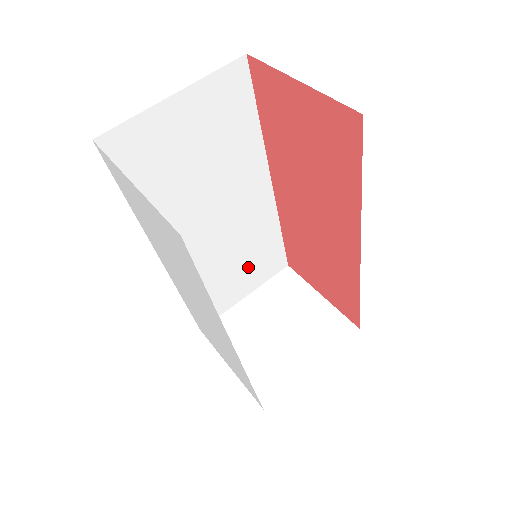
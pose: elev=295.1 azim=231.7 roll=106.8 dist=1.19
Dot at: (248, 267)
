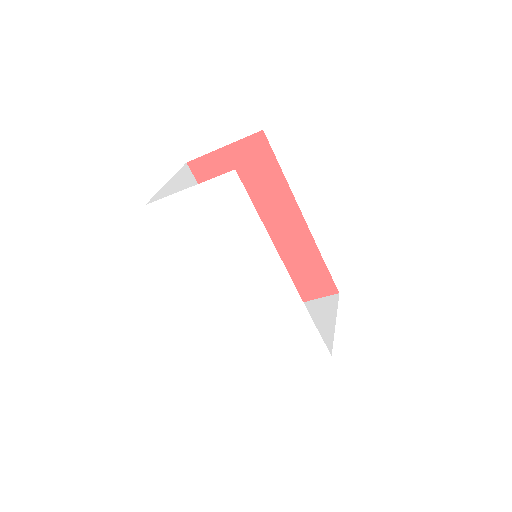
Dot at: occluded
